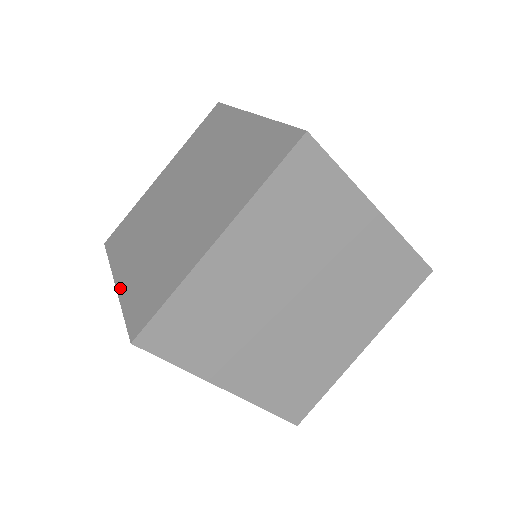
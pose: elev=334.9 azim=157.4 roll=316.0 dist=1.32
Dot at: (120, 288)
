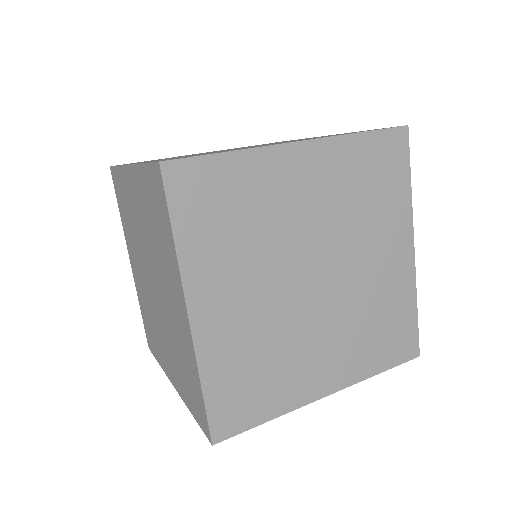
Dot at: (178, 390)
